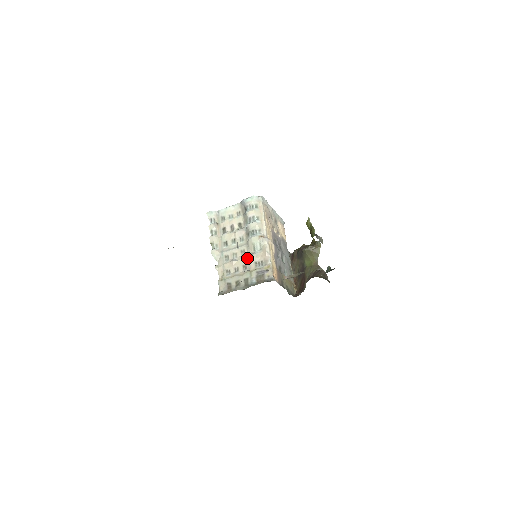
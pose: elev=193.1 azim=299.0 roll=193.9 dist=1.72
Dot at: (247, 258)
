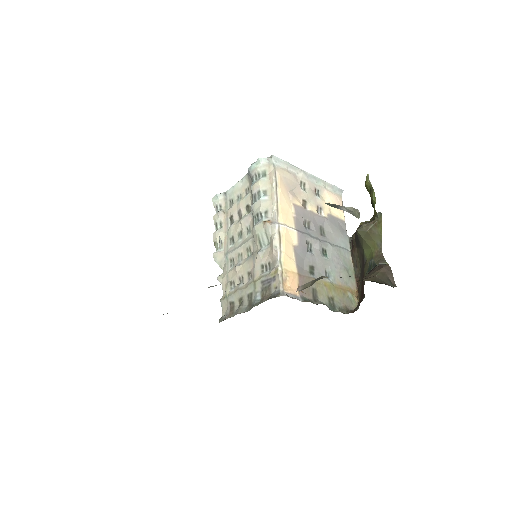
Dot at: (252, 260)
